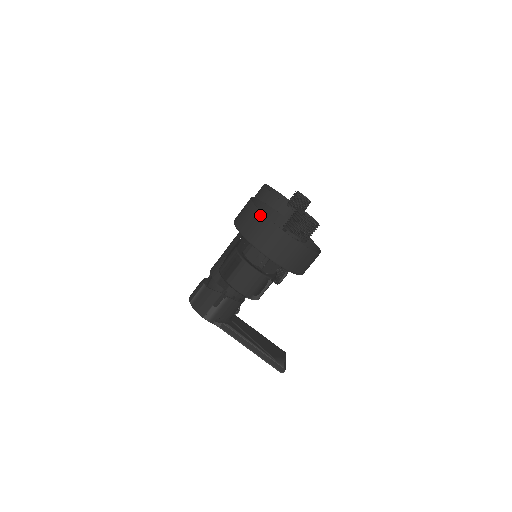
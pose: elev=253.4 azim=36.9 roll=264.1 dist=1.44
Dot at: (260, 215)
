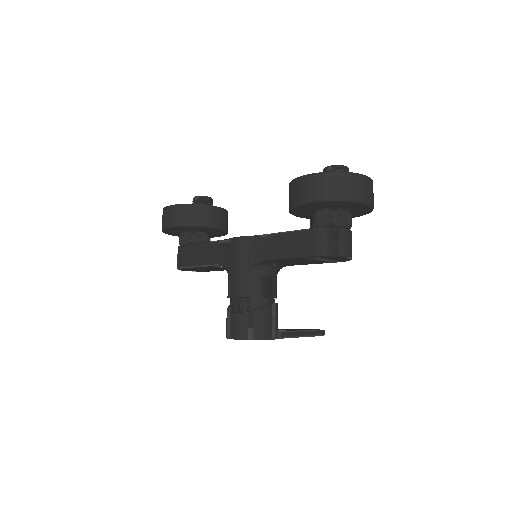
Dot at: (348, 175)
